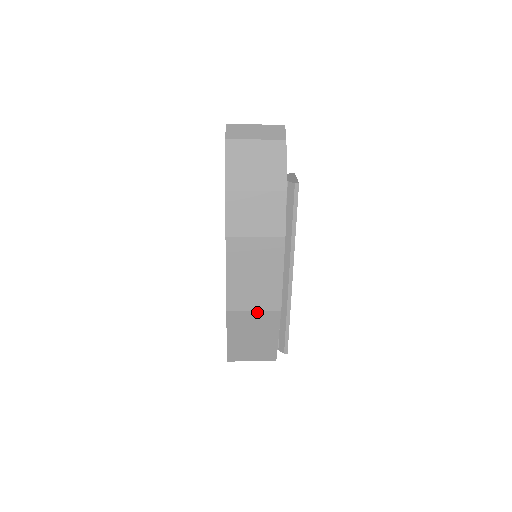
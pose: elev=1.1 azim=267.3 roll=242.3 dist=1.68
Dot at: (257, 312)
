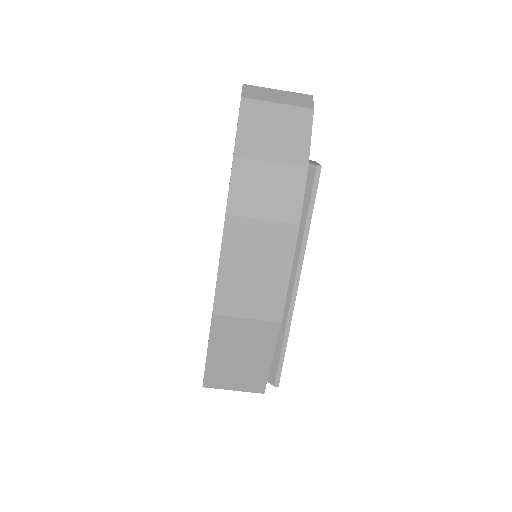
Dot at: (251, 321)
